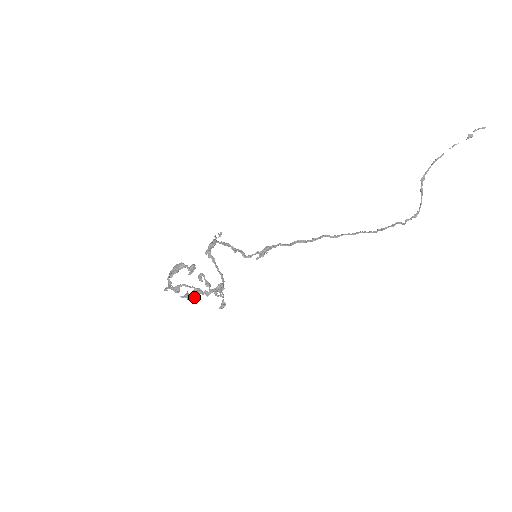
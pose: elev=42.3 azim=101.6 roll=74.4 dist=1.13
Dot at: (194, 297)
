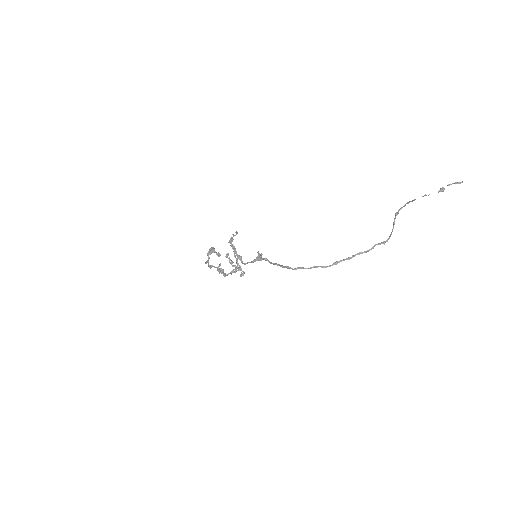
Dot at: occluded
